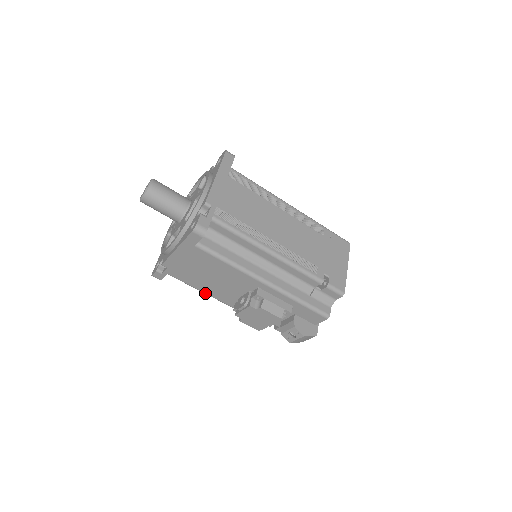
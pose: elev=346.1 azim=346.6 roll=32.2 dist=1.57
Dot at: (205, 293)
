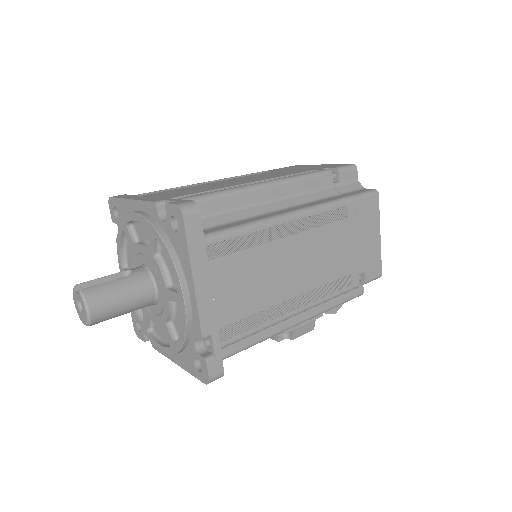
Dot at: occluded
